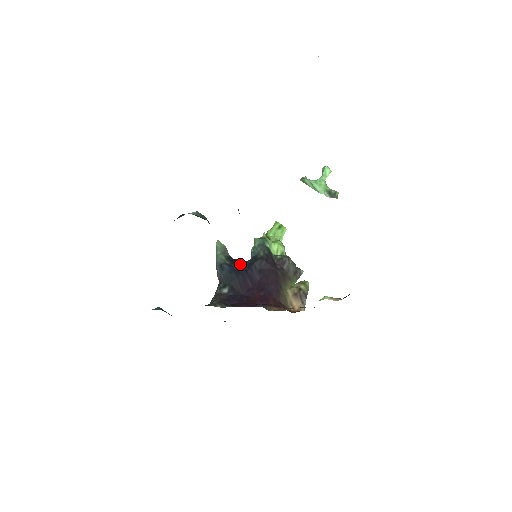
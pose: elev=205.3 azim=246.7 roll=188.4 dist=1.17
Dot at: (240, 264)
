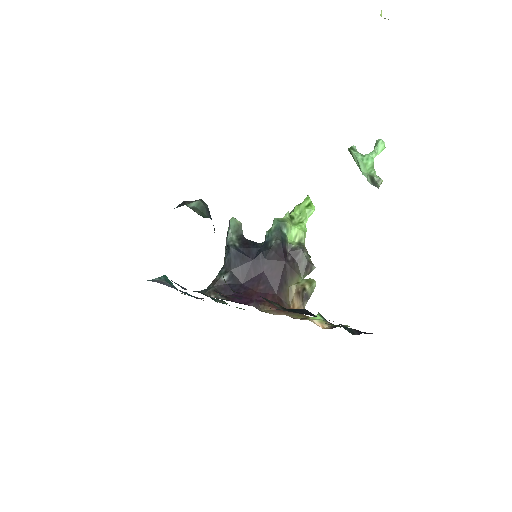
Dot at: (249, 249)
